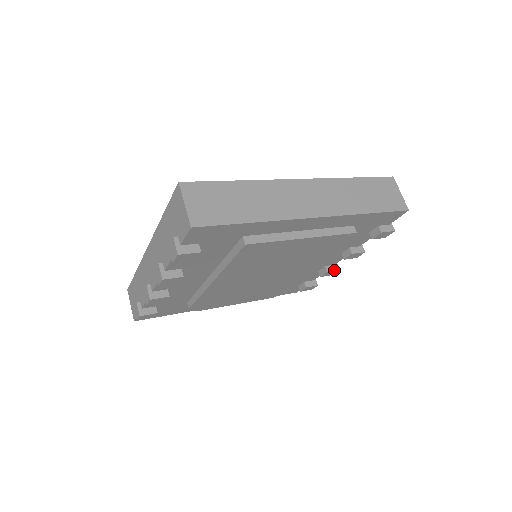
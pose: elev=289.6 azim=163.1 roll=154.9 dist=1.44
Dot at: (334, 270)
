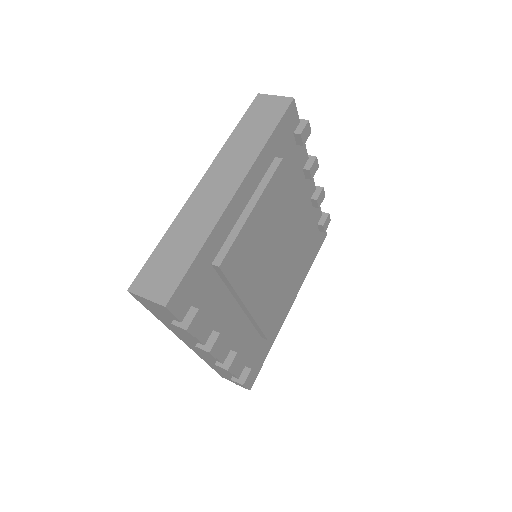
Dot at: (320, 193)
